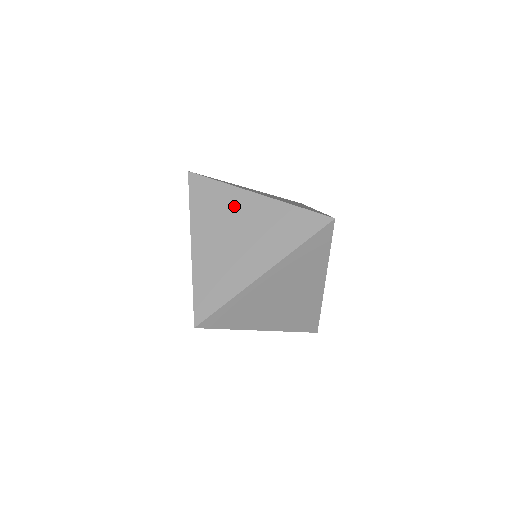
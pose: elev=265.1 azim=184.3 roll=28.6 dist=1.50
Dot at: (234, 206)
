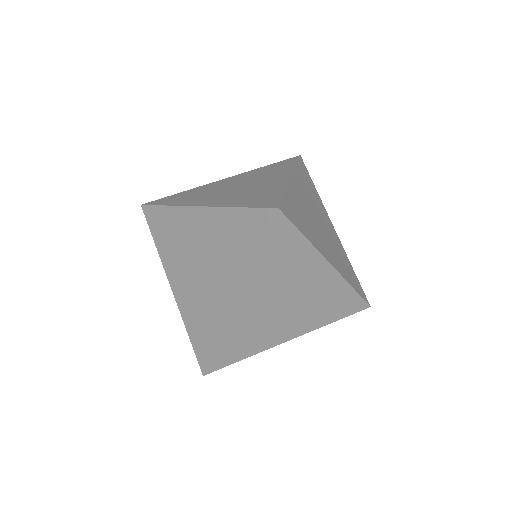
Dot at: (213, 187)
